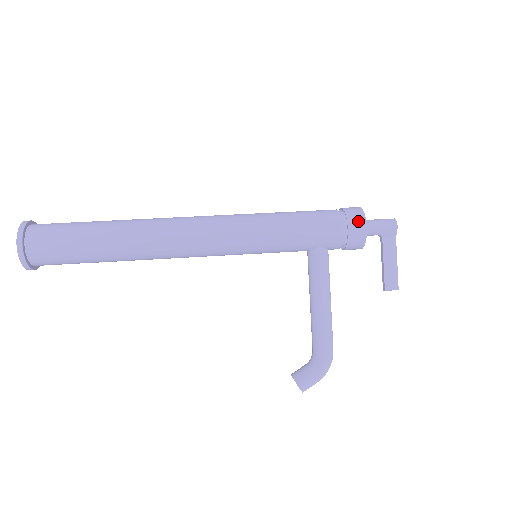
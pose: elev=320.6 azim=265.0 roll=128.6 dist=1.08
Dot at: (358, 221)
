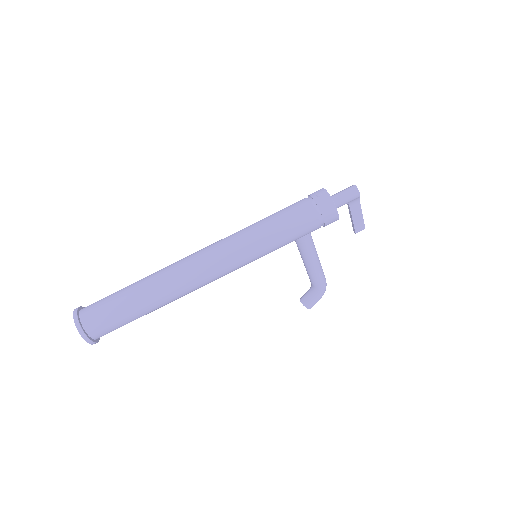
Dot at: (331, 213)
